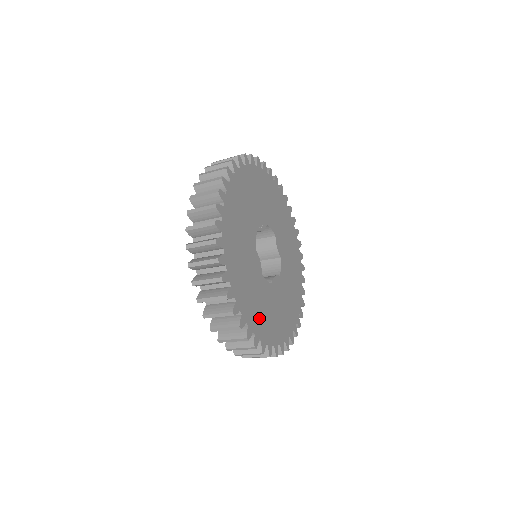
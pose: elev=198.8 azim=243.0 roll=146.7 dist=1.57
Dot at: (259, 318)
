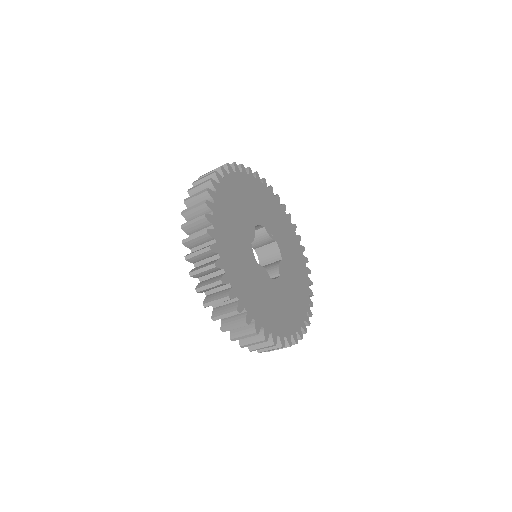
Dot at: (229, 248)
